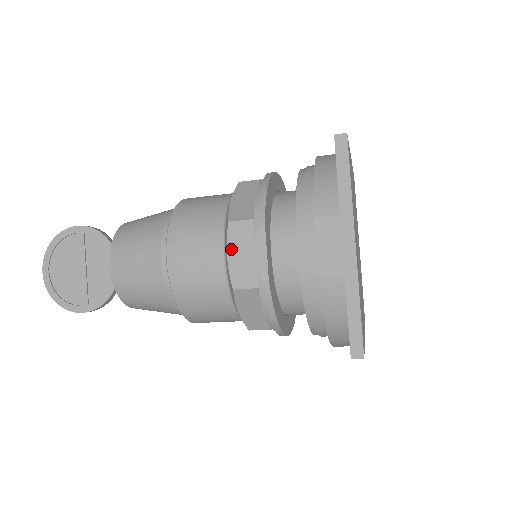
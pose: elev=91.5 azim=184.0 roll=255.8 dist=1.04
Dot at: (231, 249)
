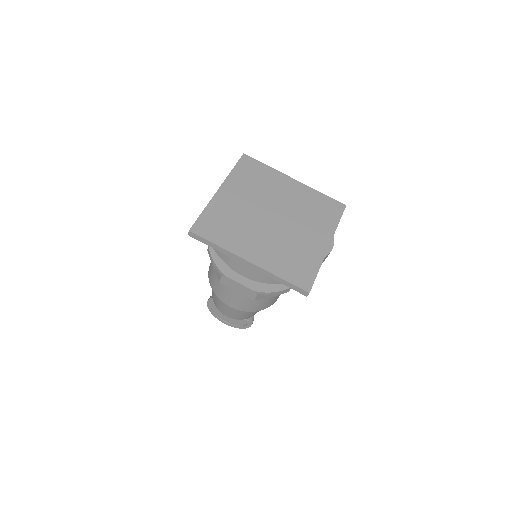
Dot at: (233, 289)
